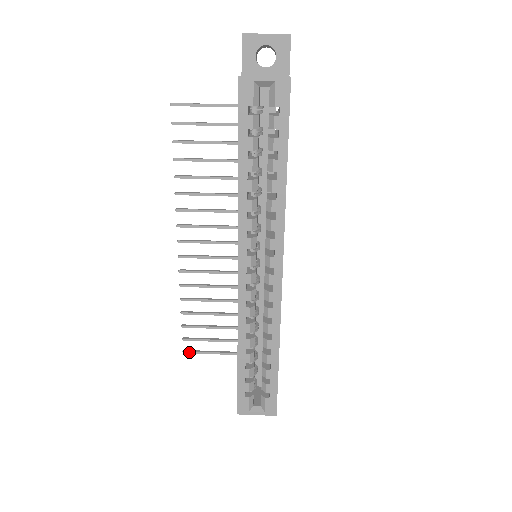
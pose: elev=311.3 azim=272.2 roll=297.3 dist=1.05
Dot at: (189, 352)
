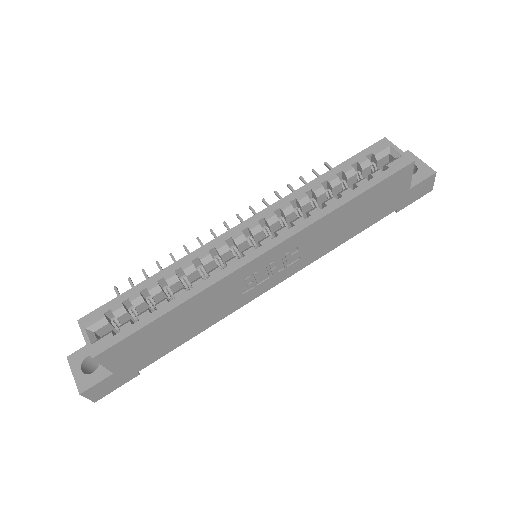
Dot at: (117, 291)
